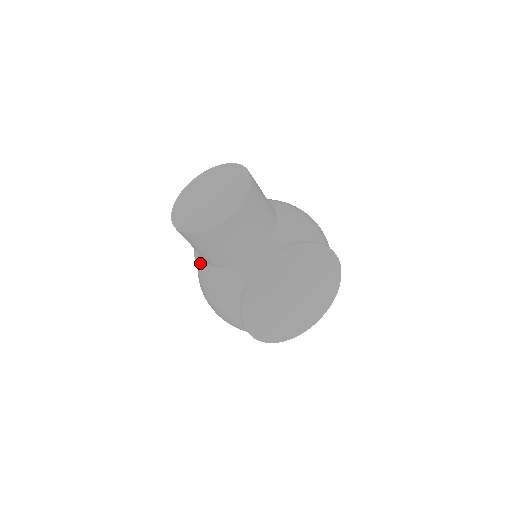
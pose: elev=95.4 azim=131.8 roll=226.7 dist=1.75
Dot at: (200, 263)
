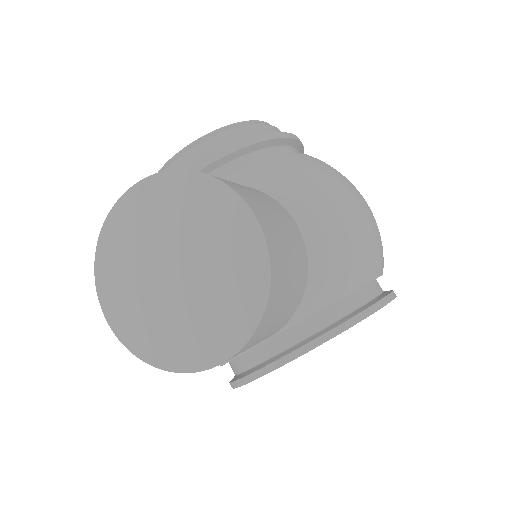
Dot at: occluded
